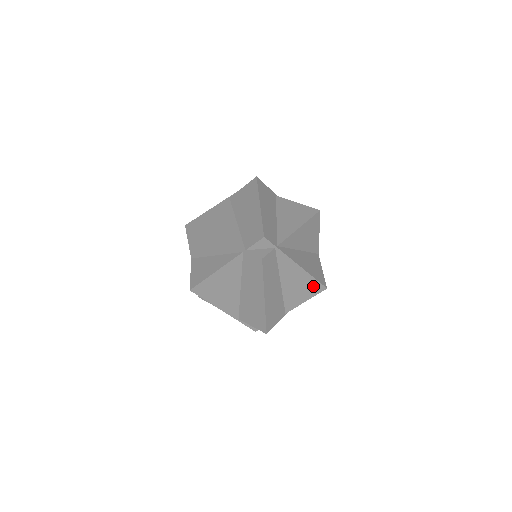
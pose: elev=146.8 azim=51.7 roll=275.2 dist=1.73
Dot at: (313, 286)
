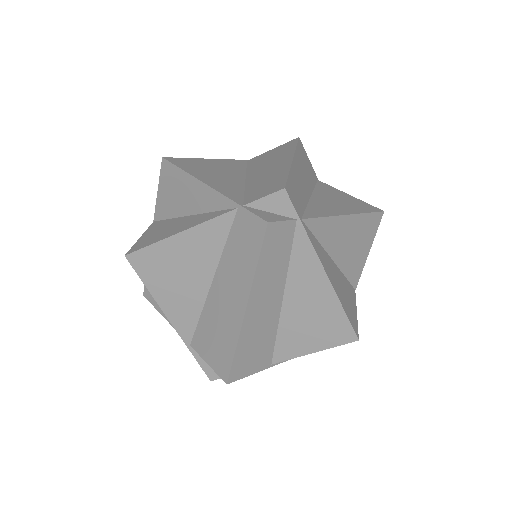
Dot at: (336, 326)
